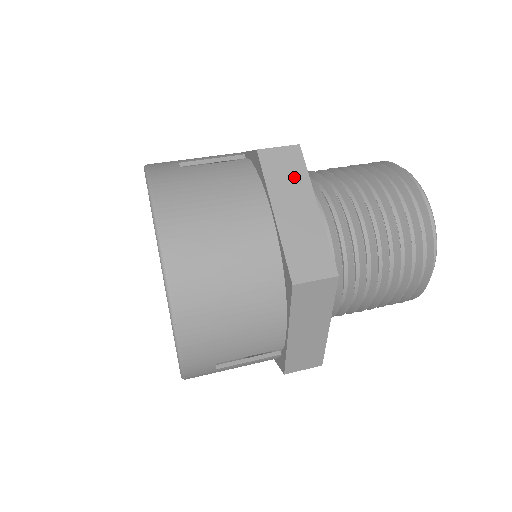
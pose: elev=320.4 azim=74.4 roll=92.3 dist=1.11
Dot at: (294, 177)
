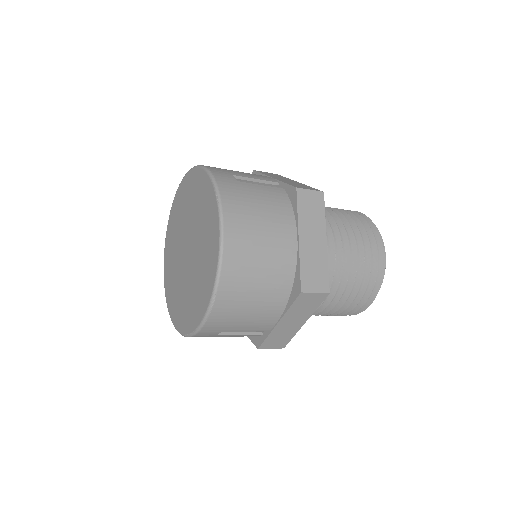
Dot at: (316, 215)
